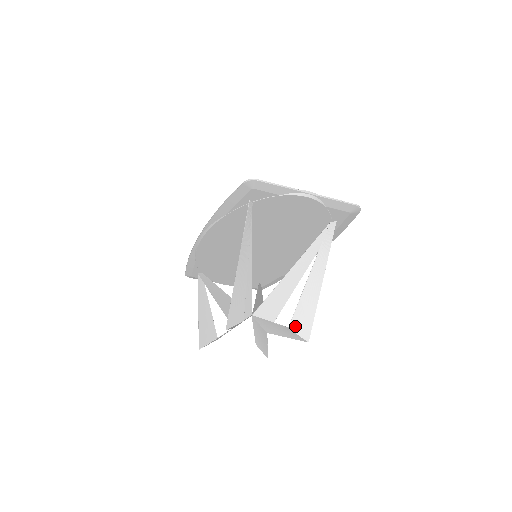
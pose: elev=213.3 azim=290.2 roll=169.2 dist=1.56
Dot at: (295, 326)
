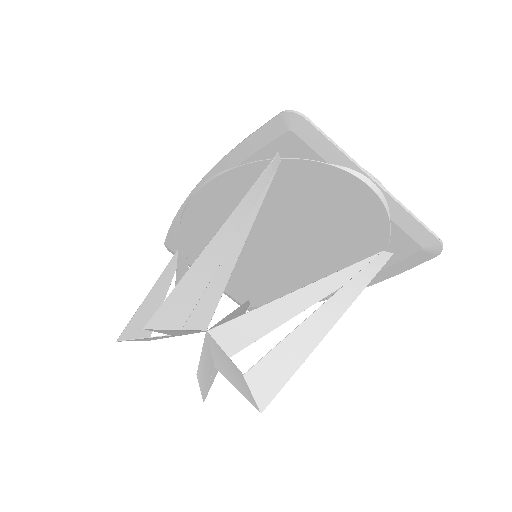
Dot at: (254, 378)
